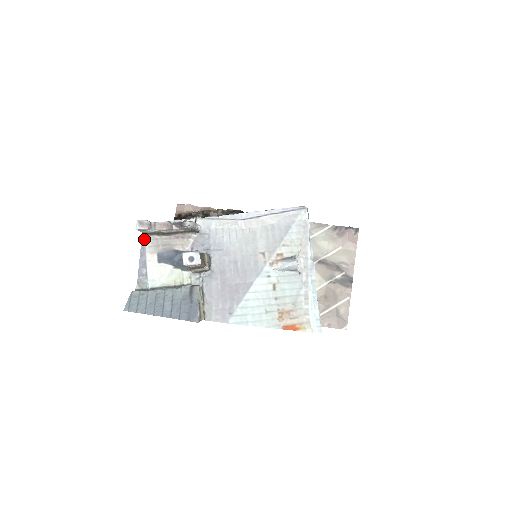
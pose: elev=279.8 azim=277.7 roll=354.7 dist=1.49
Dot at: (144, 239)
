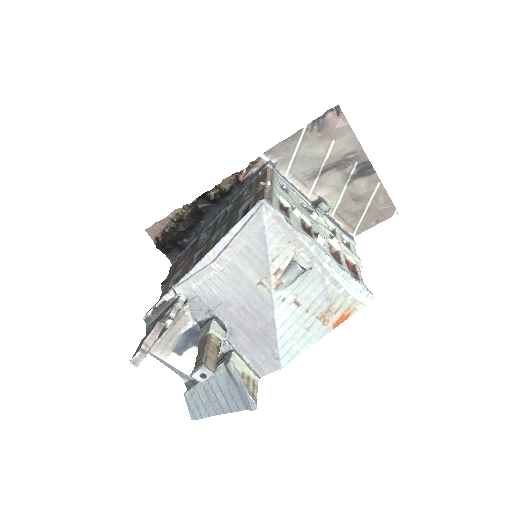
Dot at: (150, 353)
